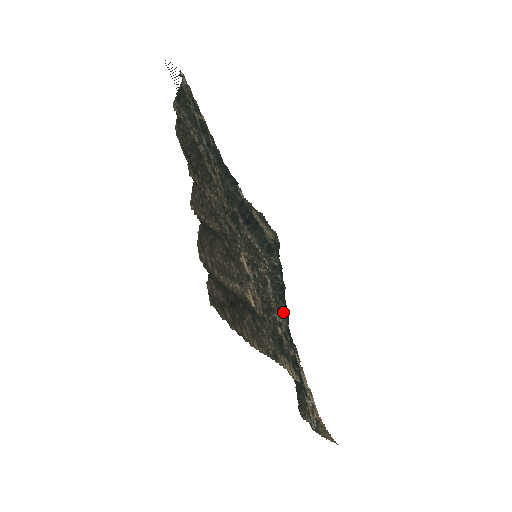
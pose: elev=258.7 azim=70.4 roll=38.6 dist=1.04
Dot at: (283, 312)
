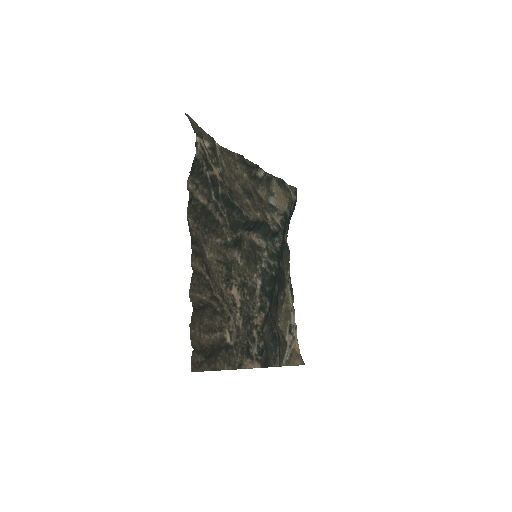
Dot at: (265, 308)
